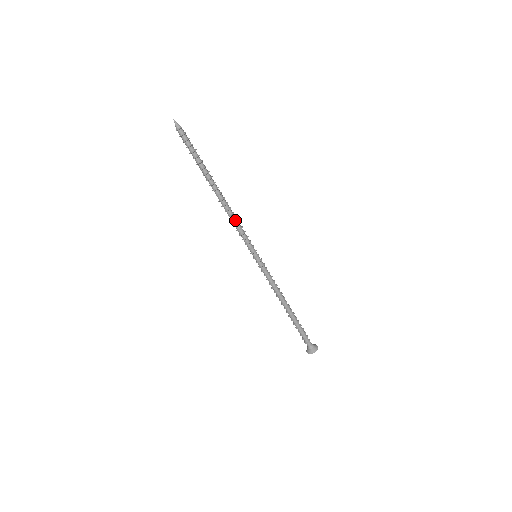
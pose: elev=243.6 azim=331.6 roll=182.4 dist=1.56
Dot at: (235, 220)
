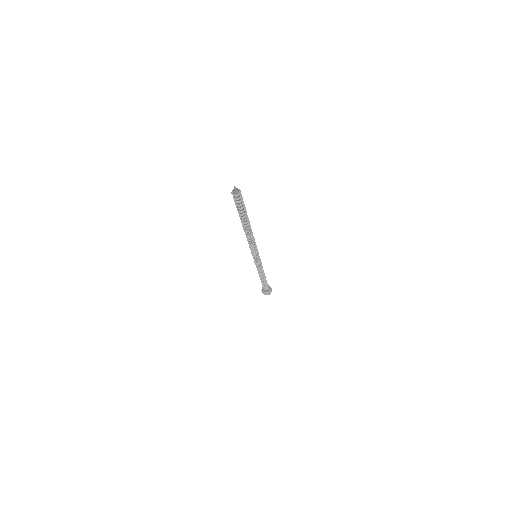
Dot at: (253, 241)
